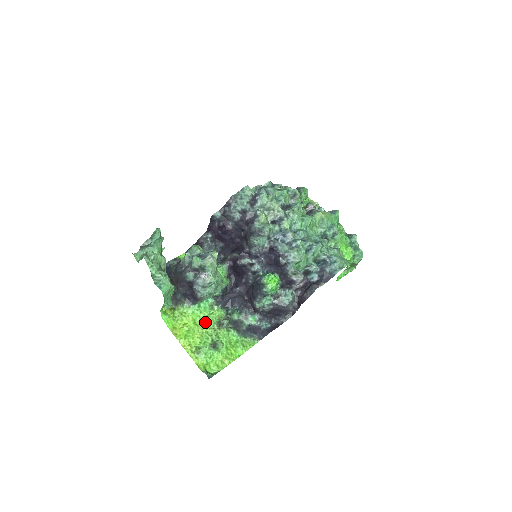
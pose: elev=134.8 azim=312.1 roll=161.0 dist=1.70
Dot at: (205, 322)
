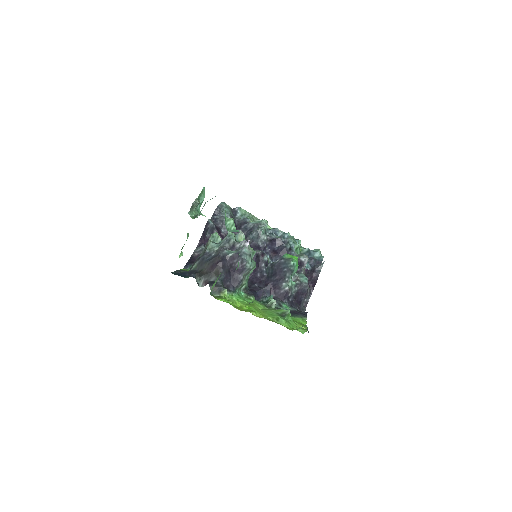
Dot at: (255, 305)
